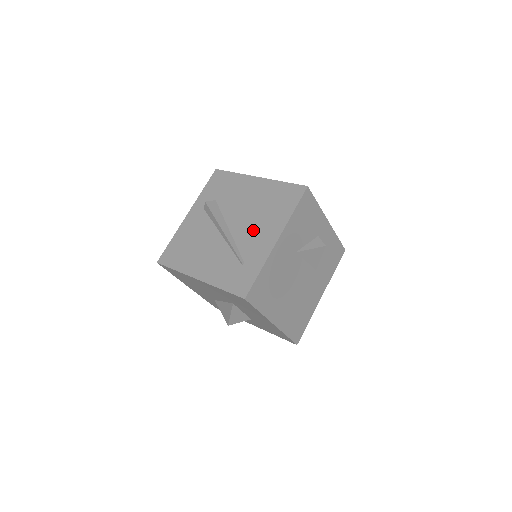
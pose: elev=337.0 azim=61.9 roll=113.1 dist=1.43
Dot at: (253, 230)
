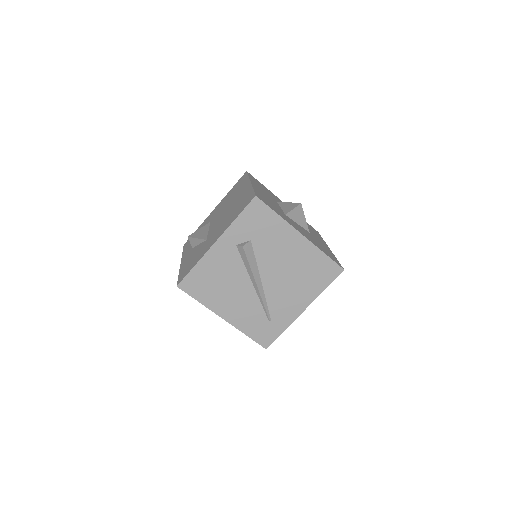
Dot at: (285, 293)
